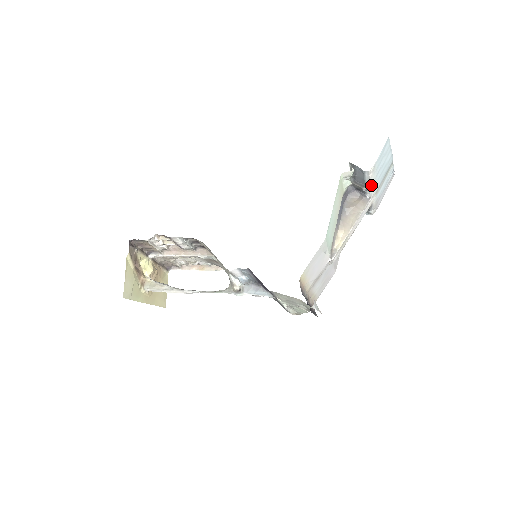
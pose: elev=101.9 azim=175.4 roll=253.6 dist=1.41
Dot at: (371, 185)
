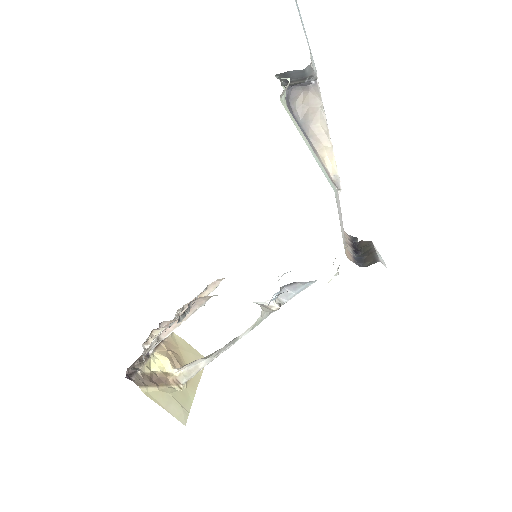
Dot at: (313, 70)
